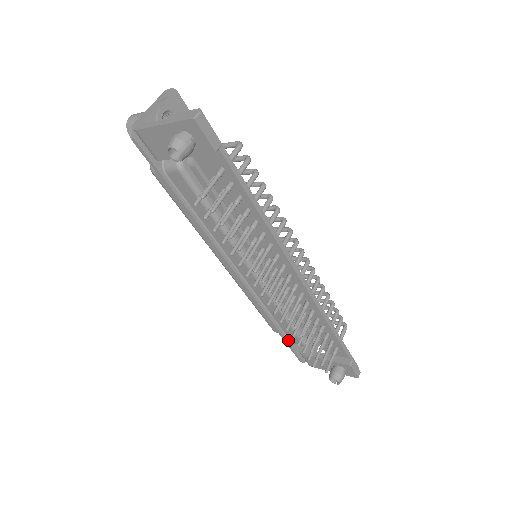
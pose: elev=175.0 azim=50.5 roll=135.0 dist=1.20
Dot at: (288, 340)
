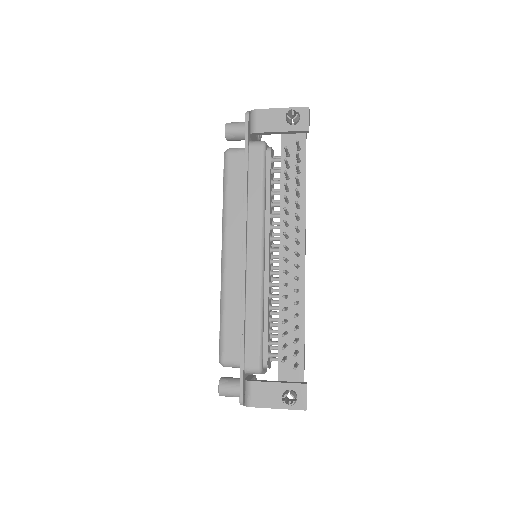
Dot at: (244, 359)
